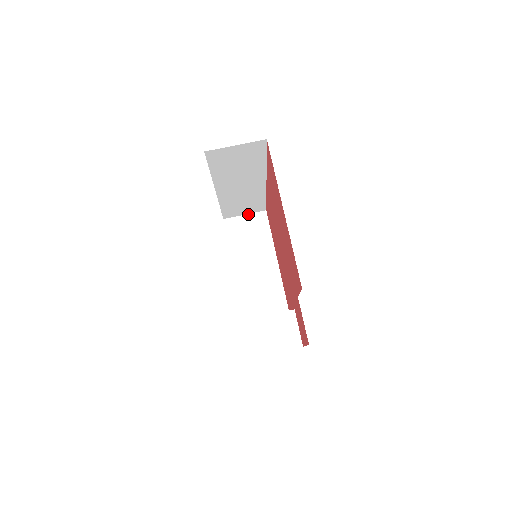
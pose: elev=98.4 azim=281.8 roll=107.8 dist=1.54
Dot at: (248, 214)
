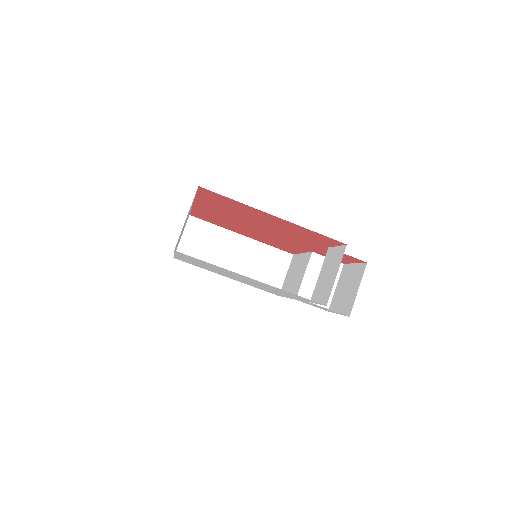
Dot at: (183, 233)
